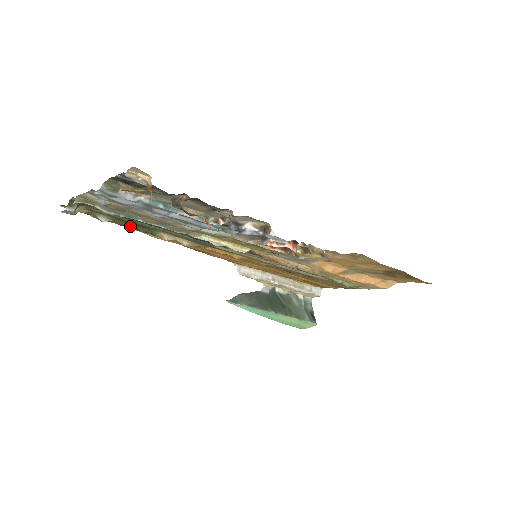
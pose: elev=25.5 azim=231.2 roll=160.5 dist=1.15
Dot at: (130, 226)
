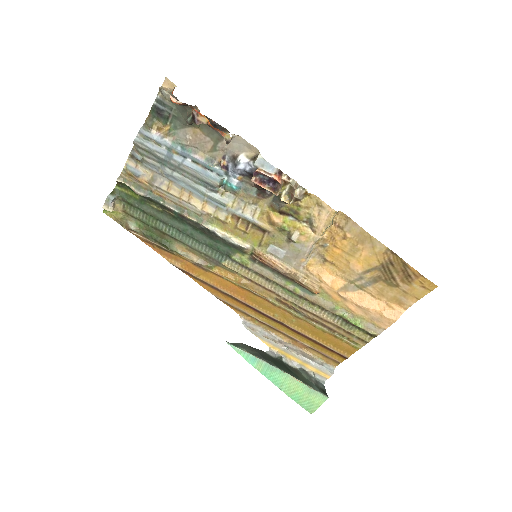
Dot at: (152, 237)
